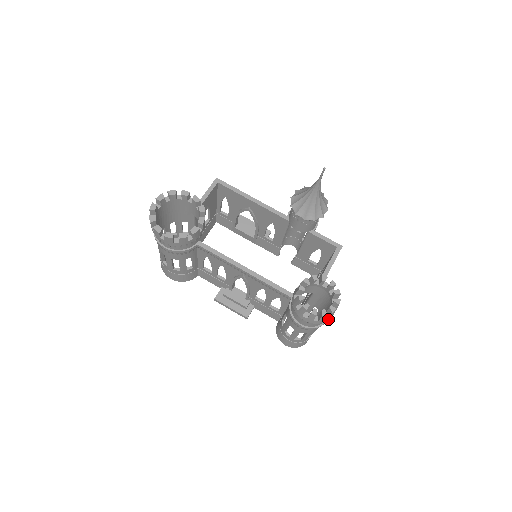
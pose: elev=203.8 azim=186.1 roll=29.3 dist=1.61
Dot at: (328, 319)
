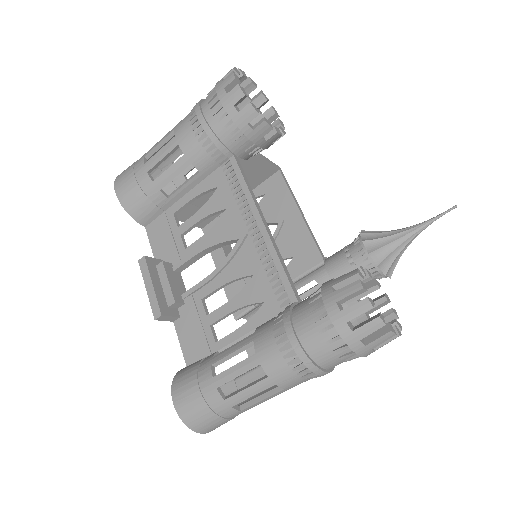
Dot at: (359, 349)
